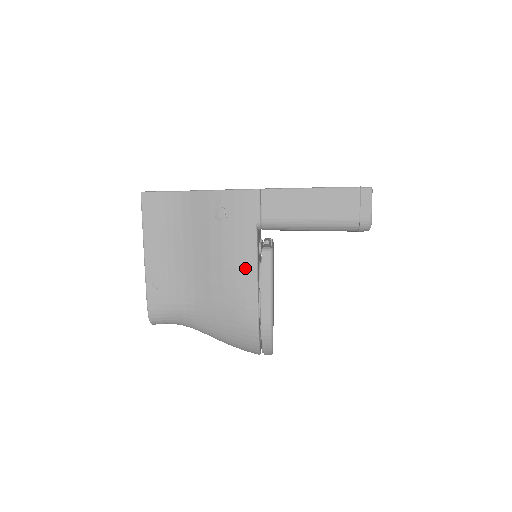
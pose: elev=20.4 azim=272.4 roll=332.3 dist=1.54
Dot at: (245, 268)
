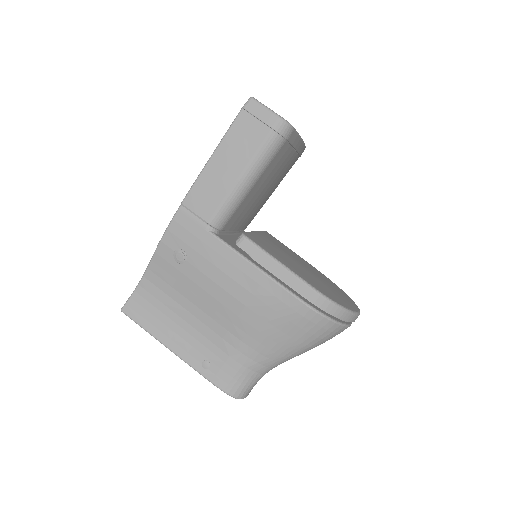
Dot at: (241, 273)
